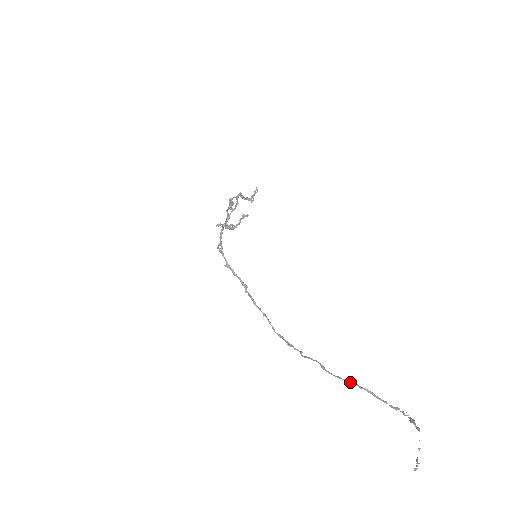
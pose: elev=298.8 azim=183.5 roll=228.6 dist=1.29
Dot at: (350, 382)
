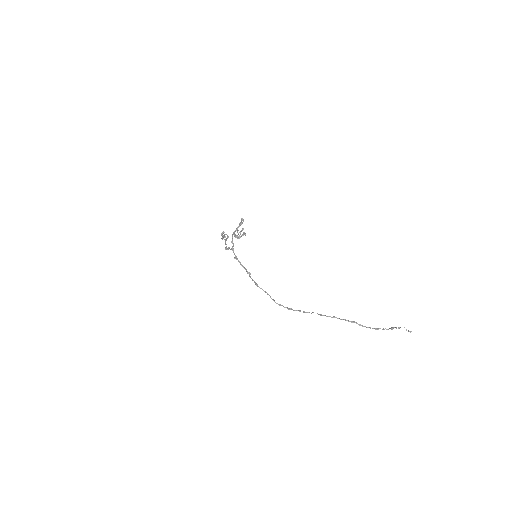
Dot at: (343, 319)
